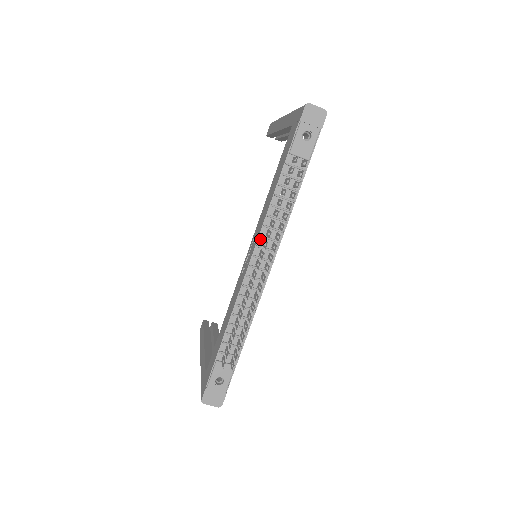
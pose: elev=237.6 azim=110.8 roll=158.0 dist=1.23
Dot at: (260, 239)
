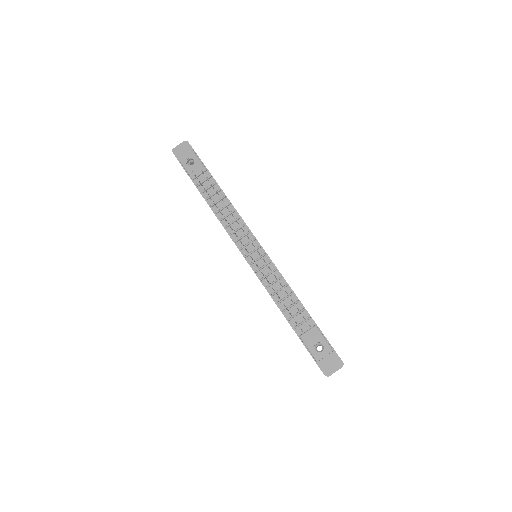
Dot at: (232, 237)
